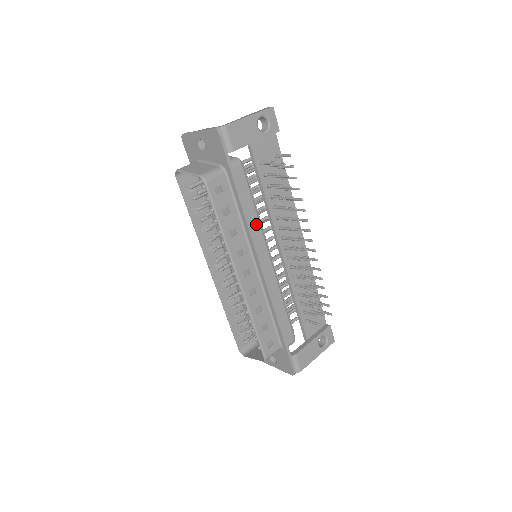
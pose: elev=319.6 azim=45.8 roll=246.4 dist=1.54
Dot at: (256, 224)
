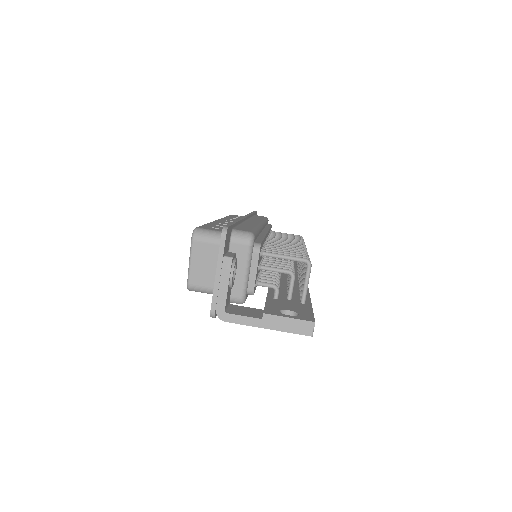
Dot at: occluded
